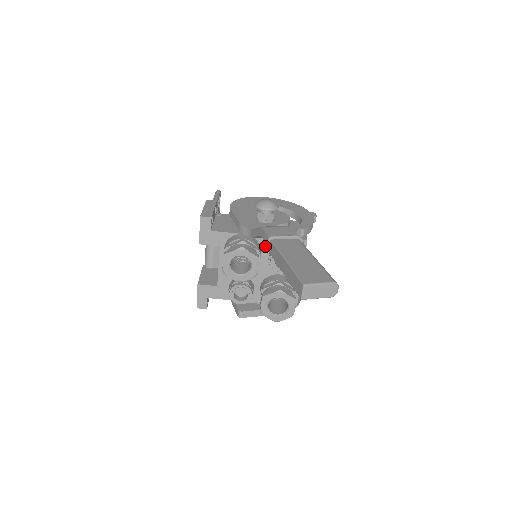
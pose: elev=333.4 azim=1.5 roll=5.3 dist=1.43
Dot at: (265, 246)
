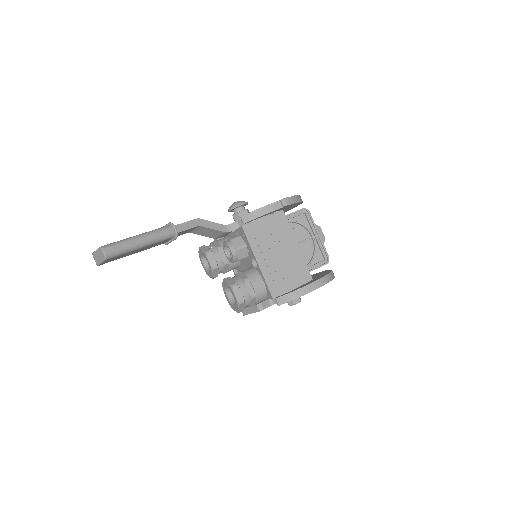
Dot at: occluded
